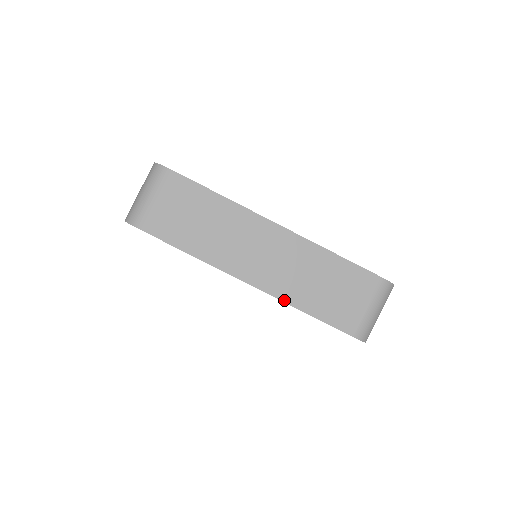
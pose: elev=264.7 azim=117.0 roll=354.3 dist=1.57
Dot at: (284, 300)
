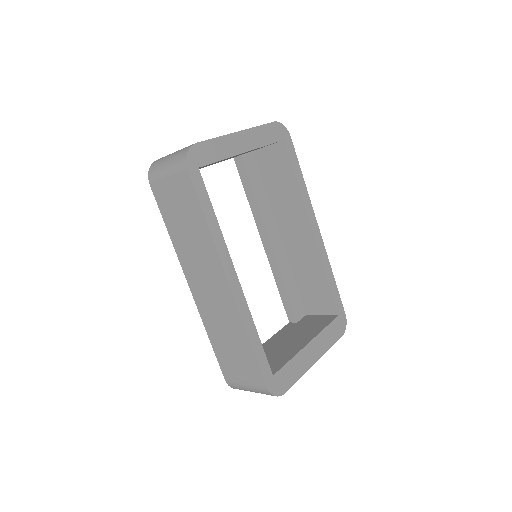
Dot at: (203, 320)
